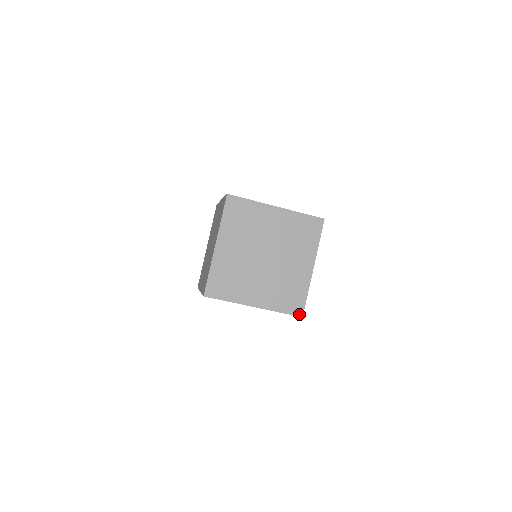
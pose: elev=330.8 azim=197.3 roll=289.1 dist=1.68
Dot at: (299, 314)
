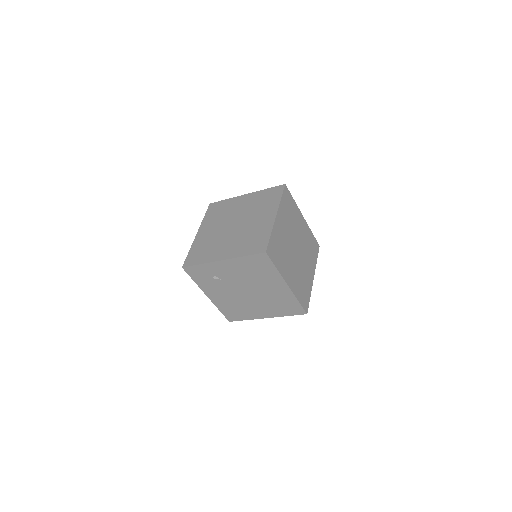
Dot at: (306, 310)
